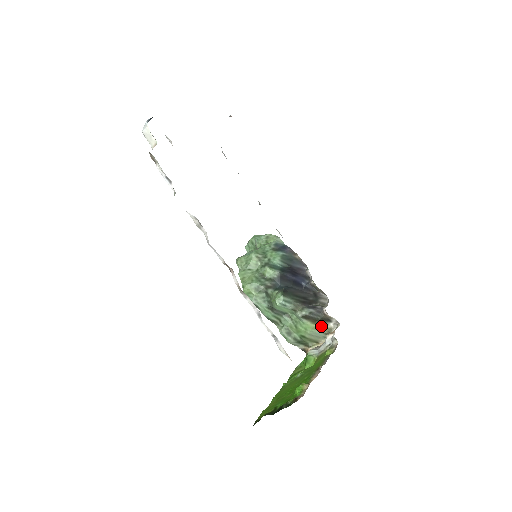
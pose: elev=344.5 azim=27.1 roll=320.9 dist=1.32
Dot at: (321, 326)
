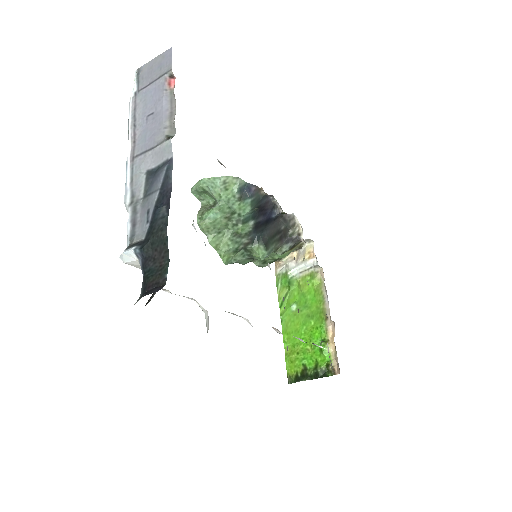
Dot at: (295, 247)
